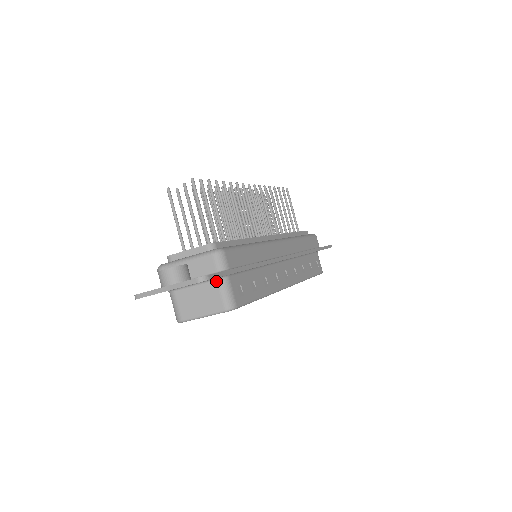
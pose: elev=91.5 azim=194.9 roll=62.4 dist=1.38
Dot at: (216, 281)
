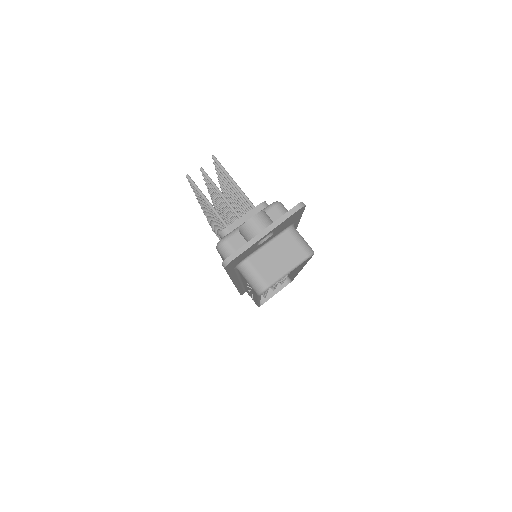
Dot at: (287, 231)
